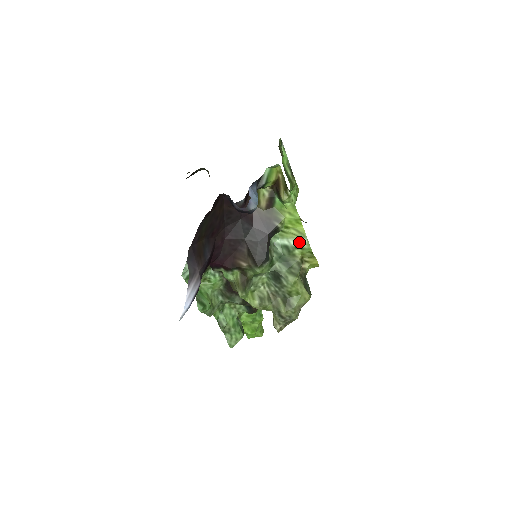
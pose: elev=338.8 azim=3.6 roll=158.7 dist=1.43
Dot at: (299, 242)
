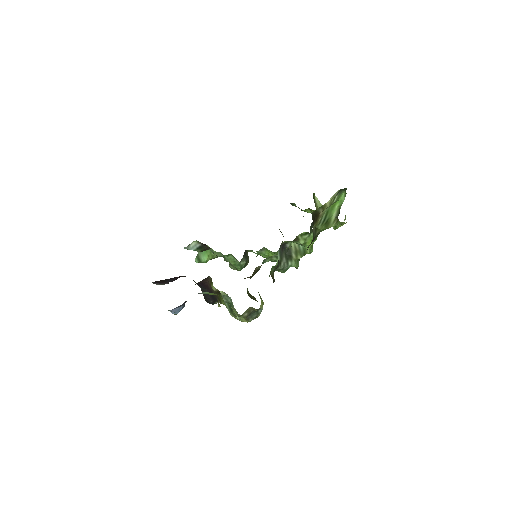
Dot at: occluded
